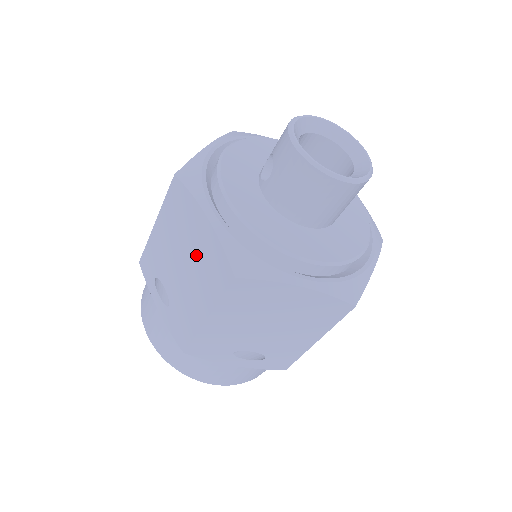
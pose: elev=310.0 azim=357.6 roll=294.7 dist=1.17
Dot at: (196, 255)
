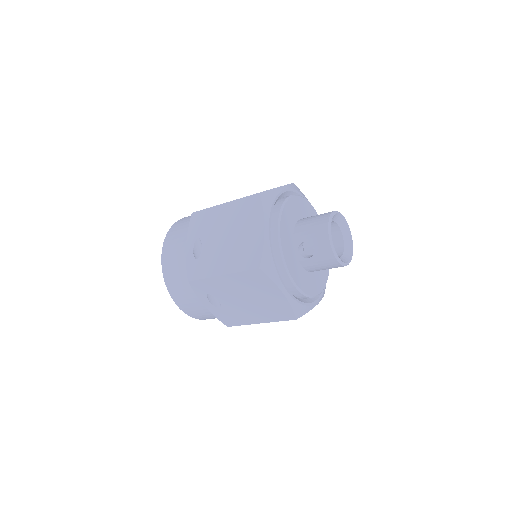
Dot at: (264, 302)
